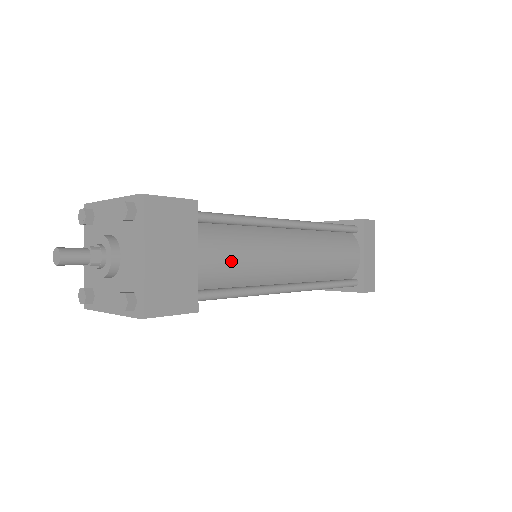
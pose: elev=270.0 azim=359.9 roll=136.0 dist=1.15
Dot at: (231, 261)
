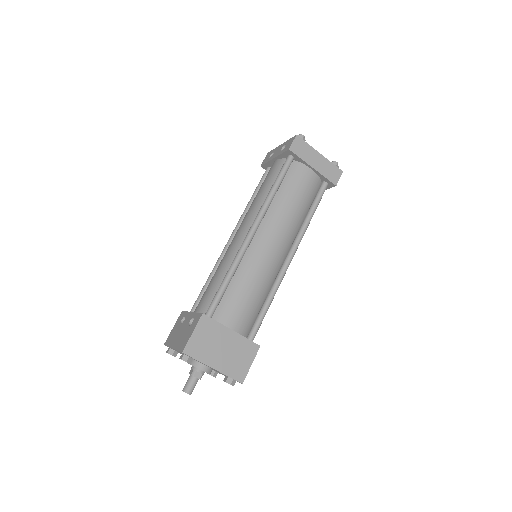
Dot at: (247, 303)
